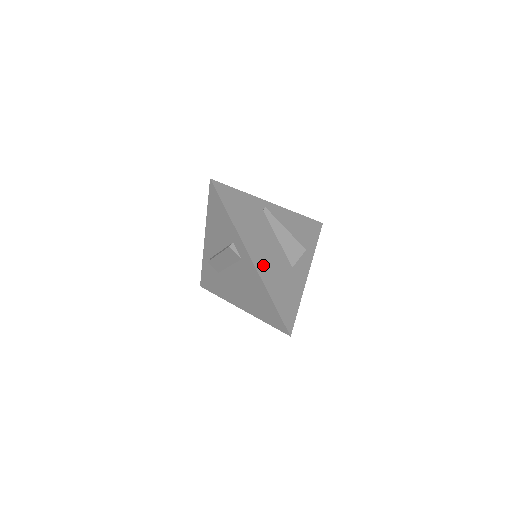
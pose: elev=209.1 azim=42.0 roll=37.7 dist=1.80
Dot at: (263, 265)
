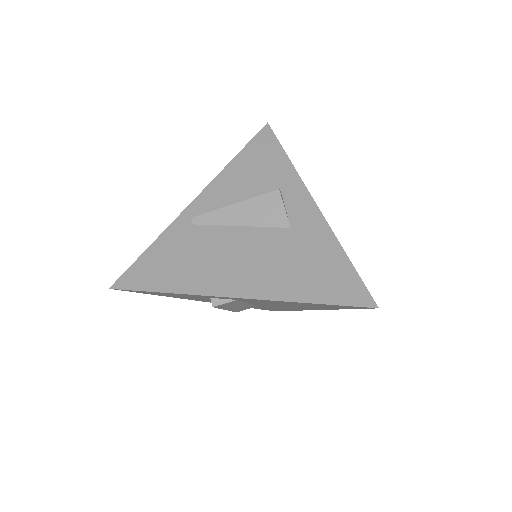
Dot at: (257, 282)
